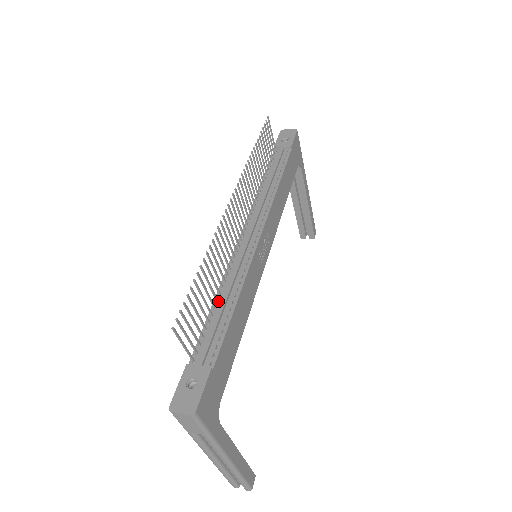
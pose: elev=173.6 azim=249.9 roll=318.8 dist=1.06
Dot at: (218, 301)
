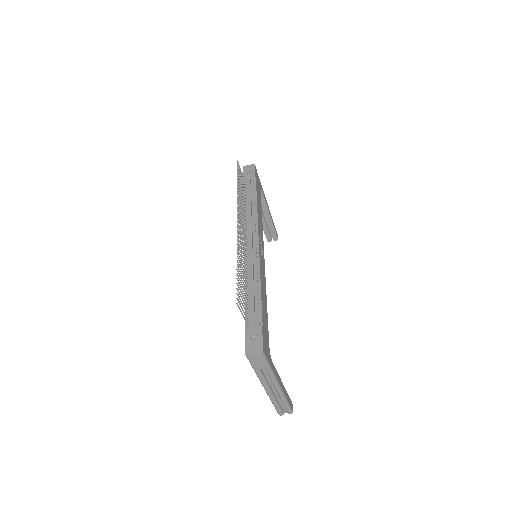
Dot at: (248, 287)
